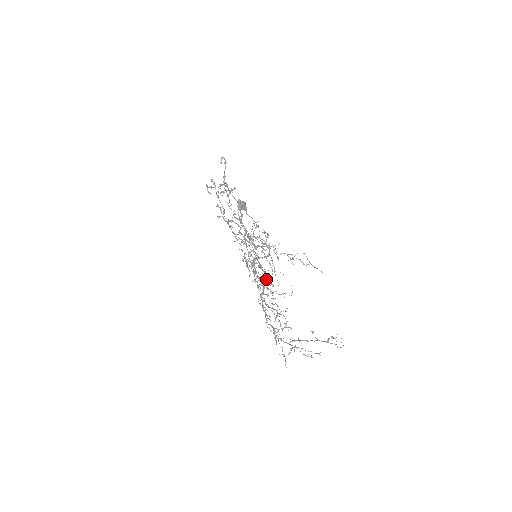
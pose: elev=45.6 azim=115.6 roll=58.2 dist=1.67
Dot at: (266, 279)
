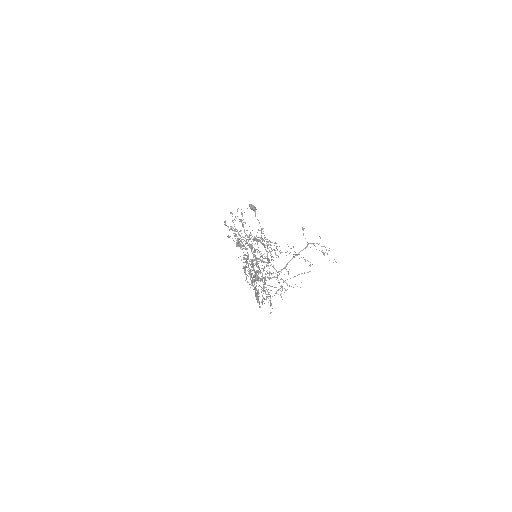
Dot at: occluded
